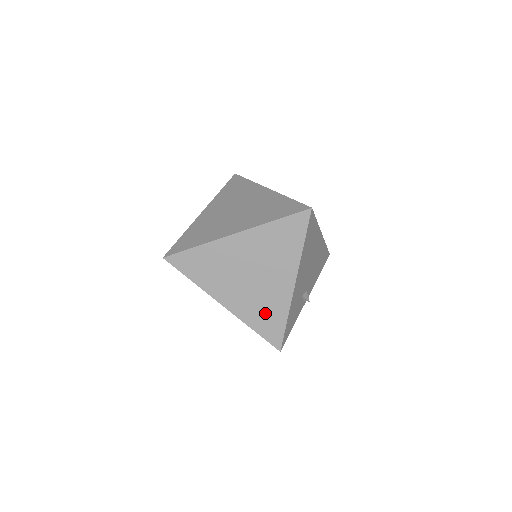
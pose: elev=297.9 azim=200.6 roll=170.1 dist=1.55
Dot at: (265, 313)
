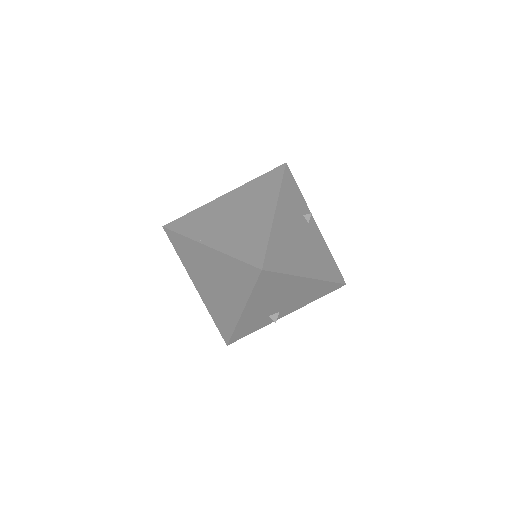
Dot at: (220, 314)
